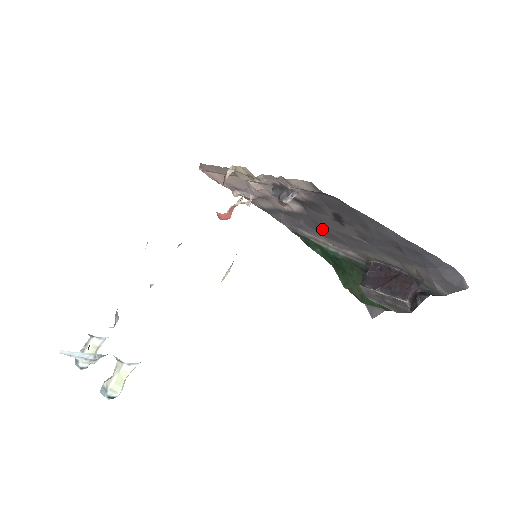
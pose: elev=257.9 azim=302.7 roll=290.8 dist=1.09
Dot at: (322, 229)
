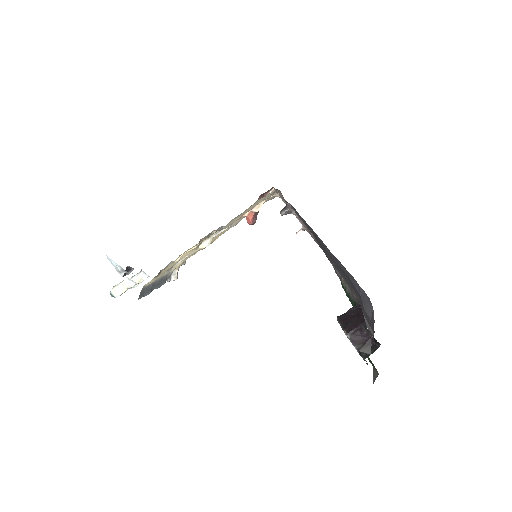
Dot at: occluded
